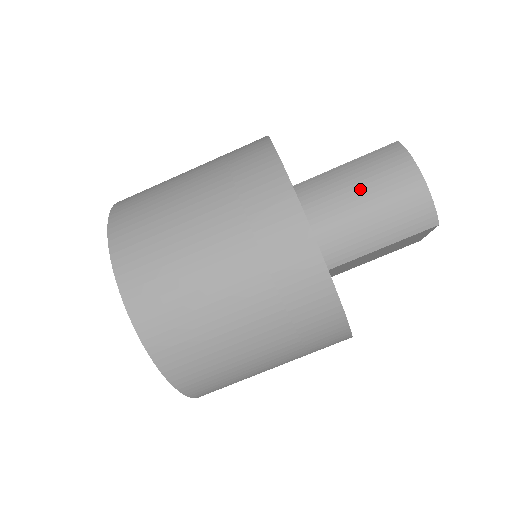
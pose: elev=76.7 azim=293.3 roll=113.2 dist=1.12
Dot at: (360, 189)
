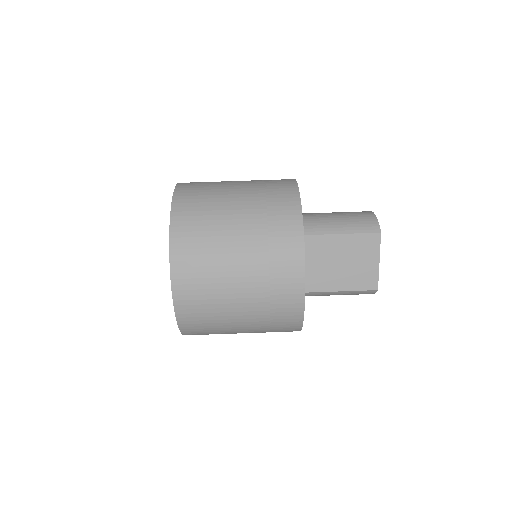
Dot at: (334, 212)
